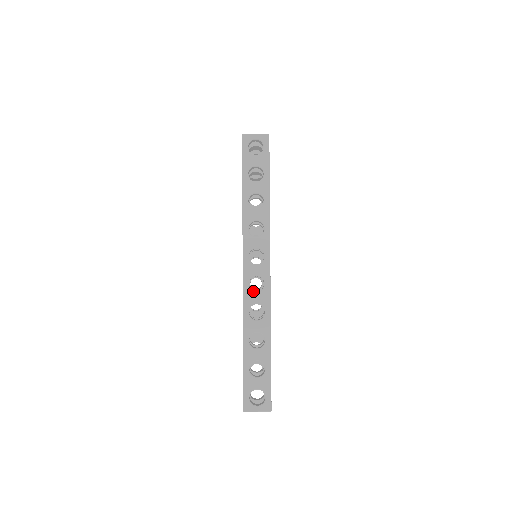
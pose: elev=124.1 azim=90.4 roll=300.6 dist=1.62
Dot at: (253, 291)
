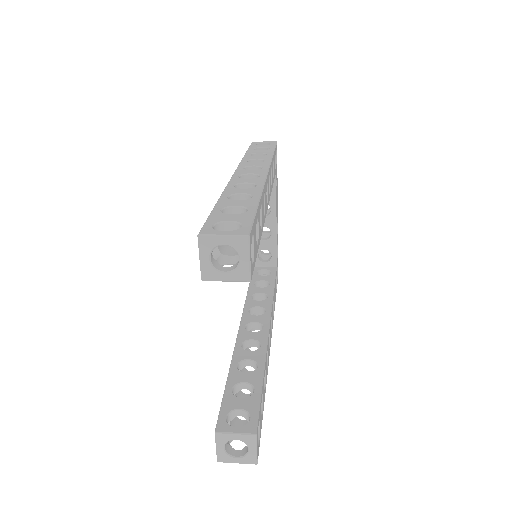
Dot at: (244, 179)
